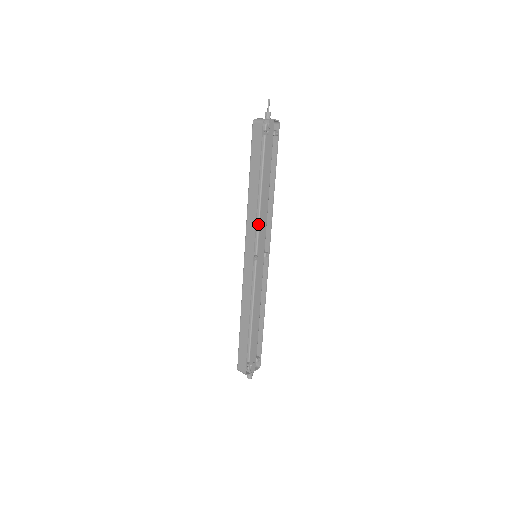
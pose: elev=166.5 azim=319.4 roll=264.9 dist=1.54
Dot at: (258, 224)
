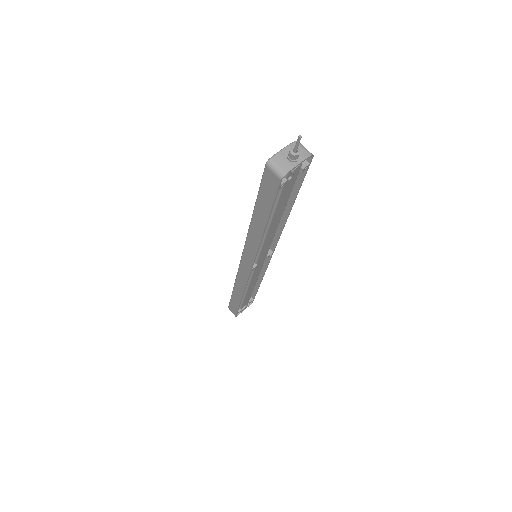
Dot at: (261, 247)
